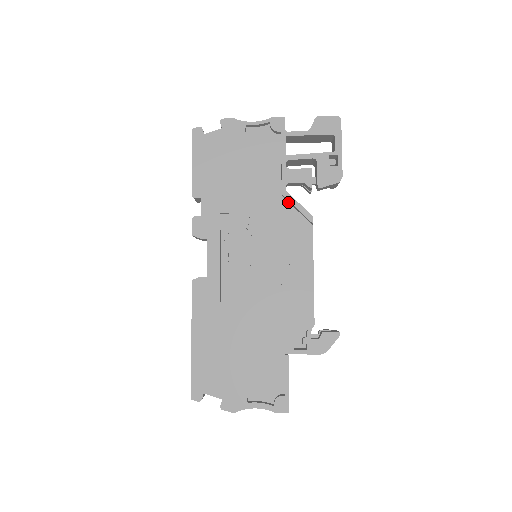
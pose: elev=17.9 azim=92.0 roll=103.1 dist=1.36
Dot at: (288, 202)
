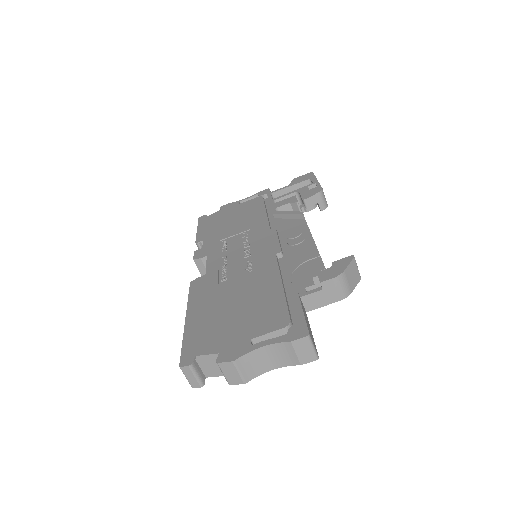
Dot at: (280, 219)
